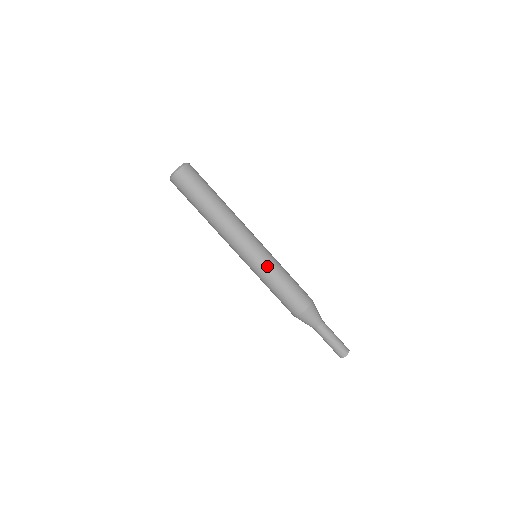
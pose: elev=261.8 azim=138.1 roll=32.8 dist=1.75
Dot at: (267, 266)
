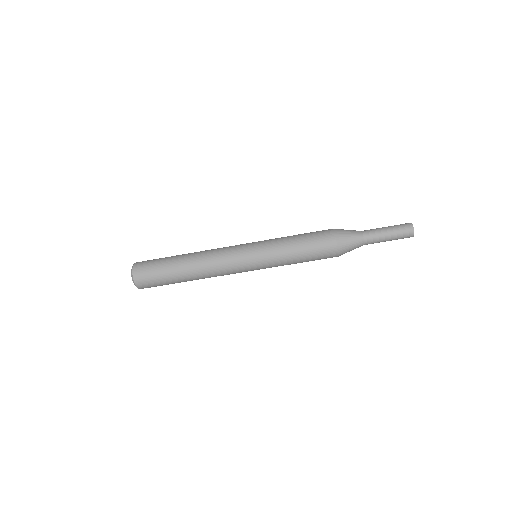
Dot at: (271, 262)
